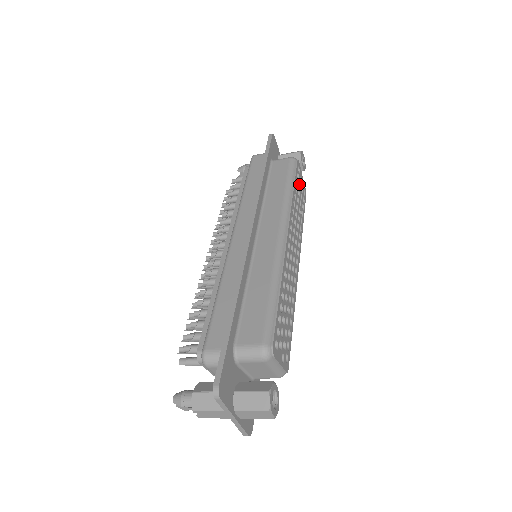
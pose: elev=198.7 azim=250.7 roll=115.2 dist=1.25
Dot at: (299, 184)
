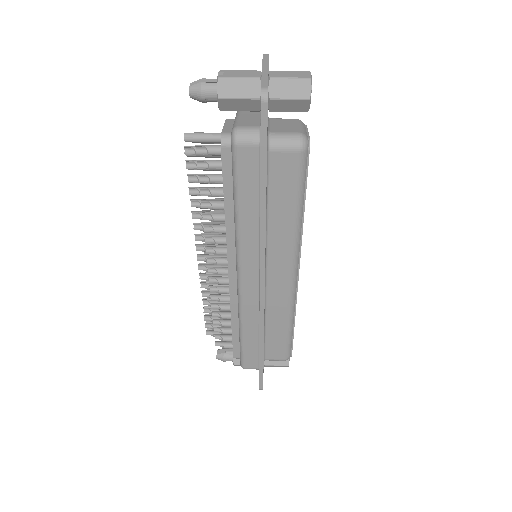
Dot at: occluded
